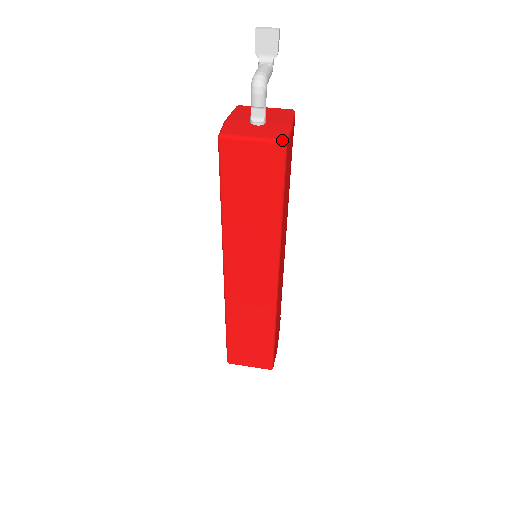
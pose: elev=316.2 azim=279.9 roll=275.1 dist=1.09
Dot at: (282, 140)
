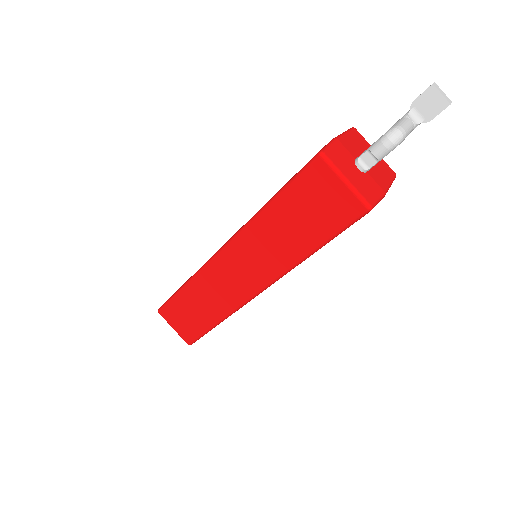
Dot at: (369, 205)
